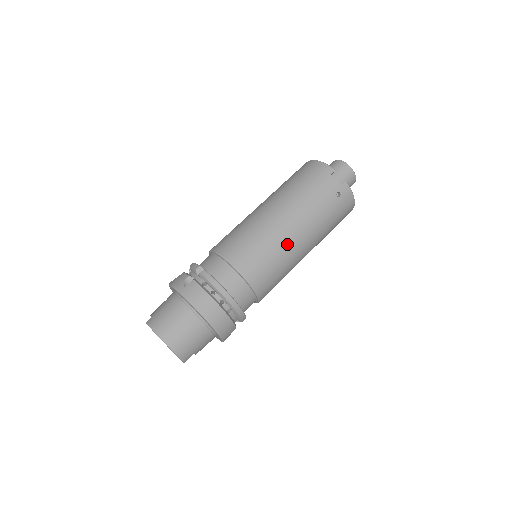
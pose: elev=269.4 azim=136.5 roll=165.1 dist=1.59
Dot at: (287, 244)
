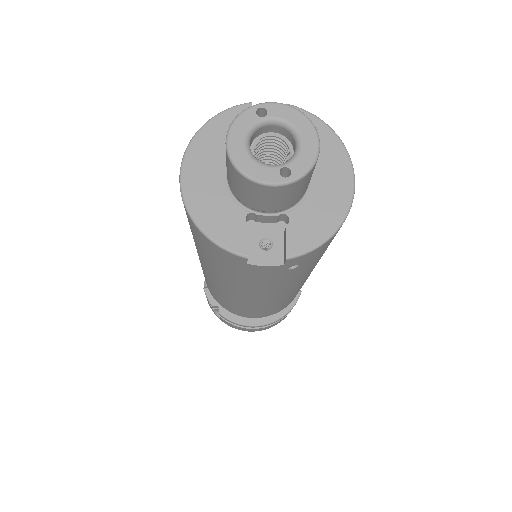
Dot at: (277, 301)
